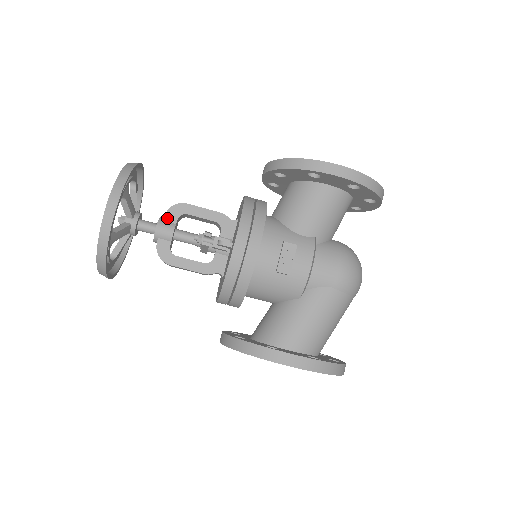
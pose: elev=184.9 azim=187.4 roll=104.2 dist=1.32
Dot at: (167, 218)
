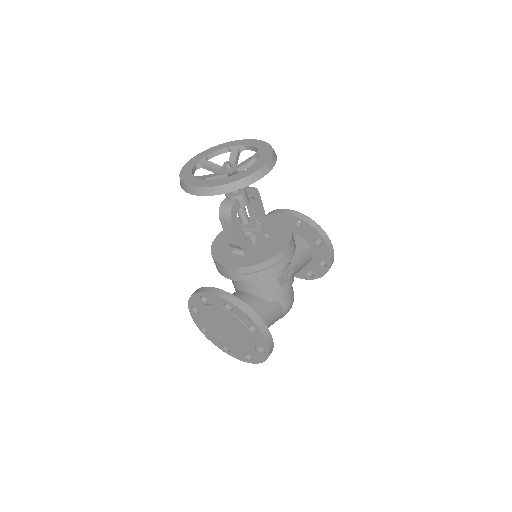
Dot at: (248, 191)
